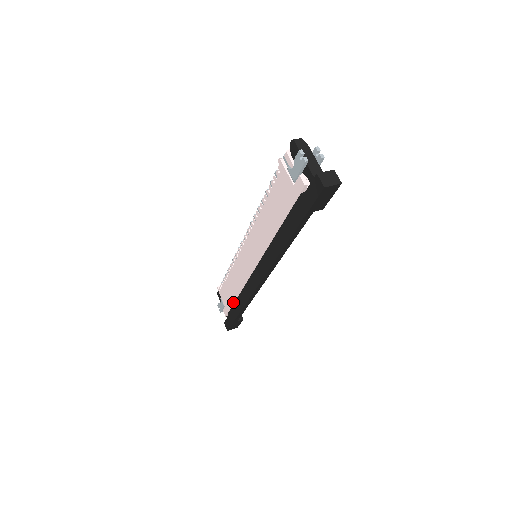
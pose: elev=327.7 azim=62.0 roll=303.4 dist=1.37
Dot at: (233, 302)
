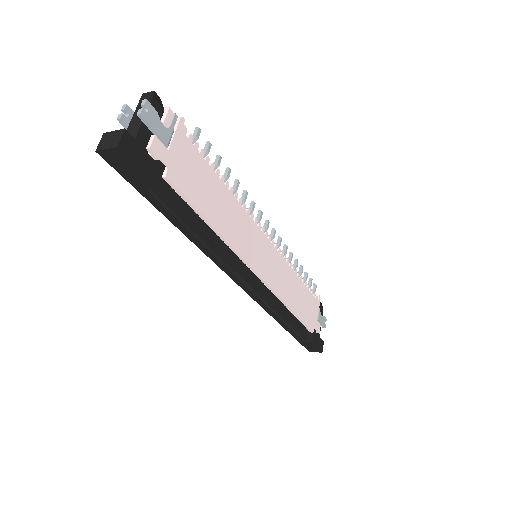
Dot at: occluded
